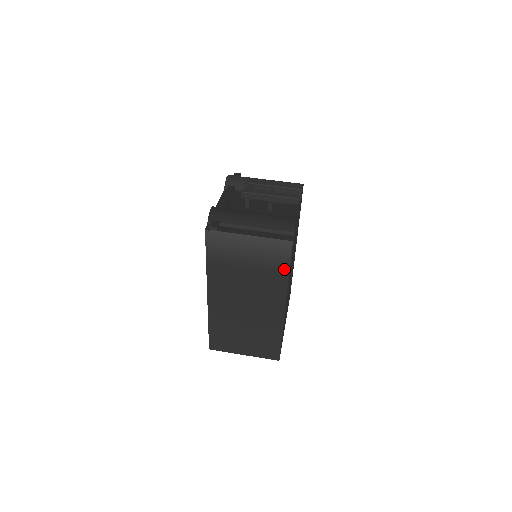
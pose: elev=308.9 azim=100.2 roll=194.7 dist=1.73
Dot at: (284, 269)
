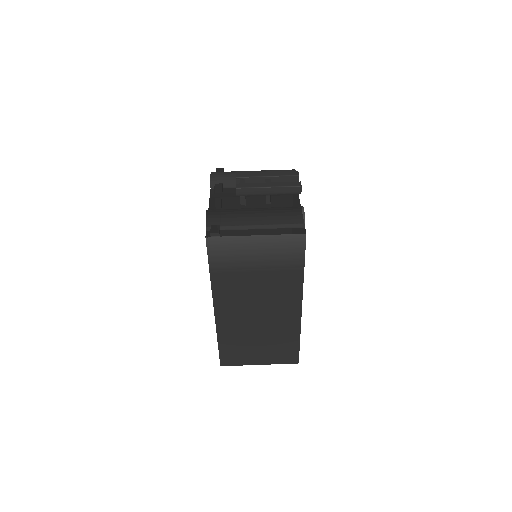
Dot at: (298, 266)
